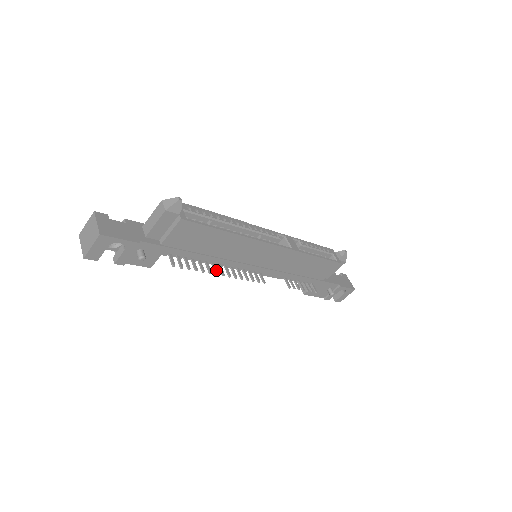
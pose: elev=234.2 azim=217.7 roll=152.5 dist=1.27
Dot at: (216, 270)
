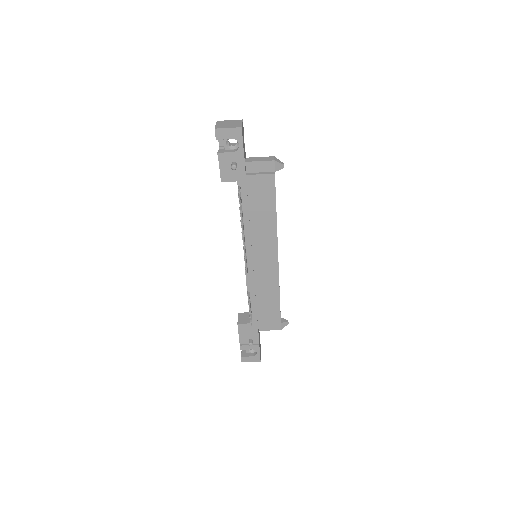
Dot at: (243, 228)
